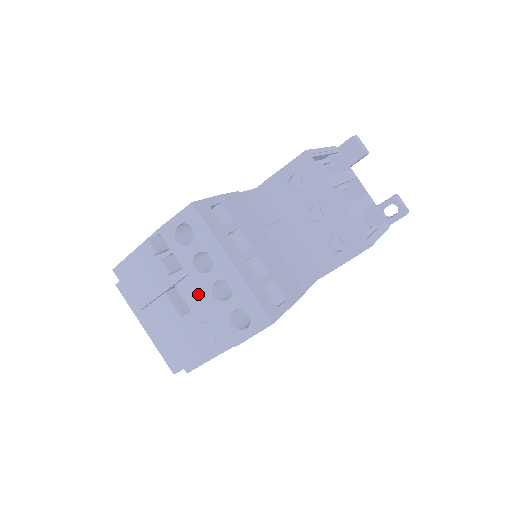
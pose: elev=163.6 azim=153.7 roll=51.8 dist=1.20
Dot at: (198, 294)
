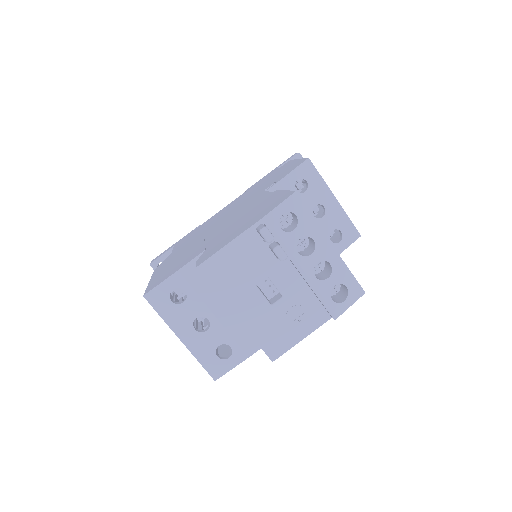
Dot at: (293, 279)
